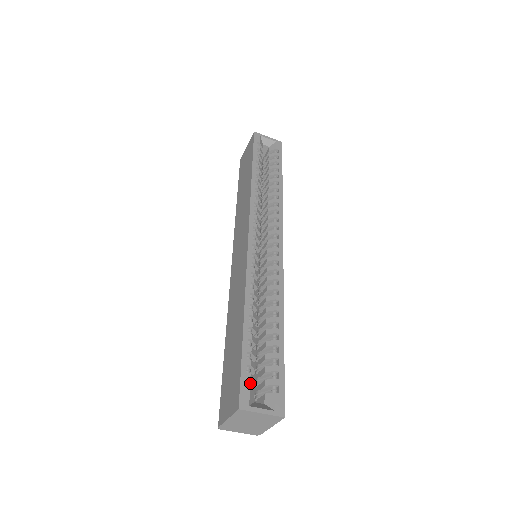
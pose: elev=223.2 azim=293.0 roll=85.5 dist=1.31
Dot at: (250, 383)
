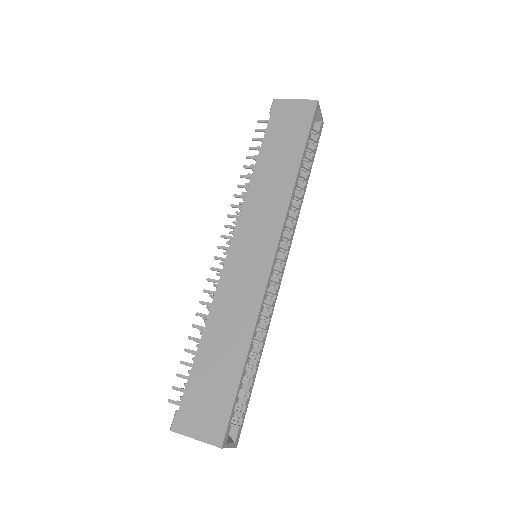
Dot at: occluded
